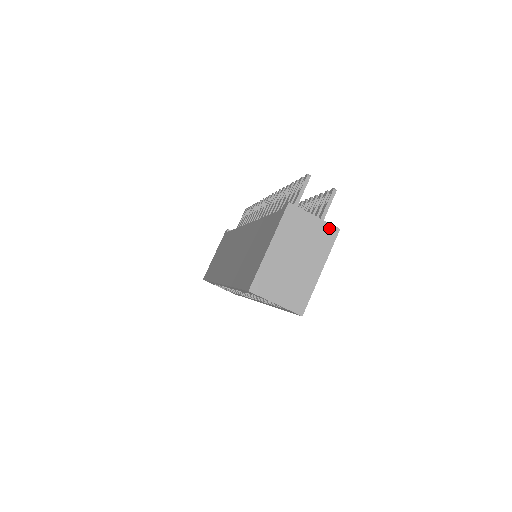
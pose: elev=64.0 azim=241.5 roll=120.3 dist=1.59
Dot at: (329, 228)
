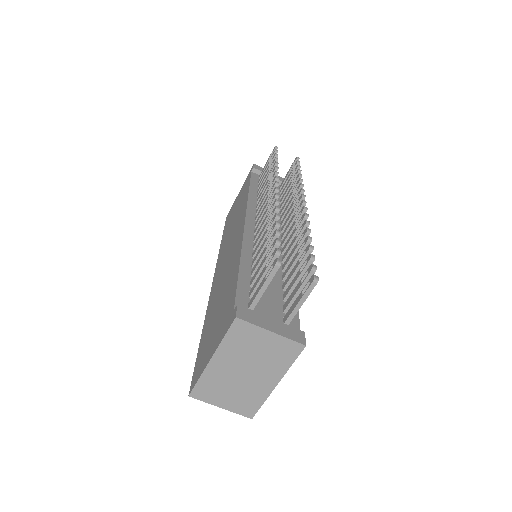
Dot at: (290, 344)
